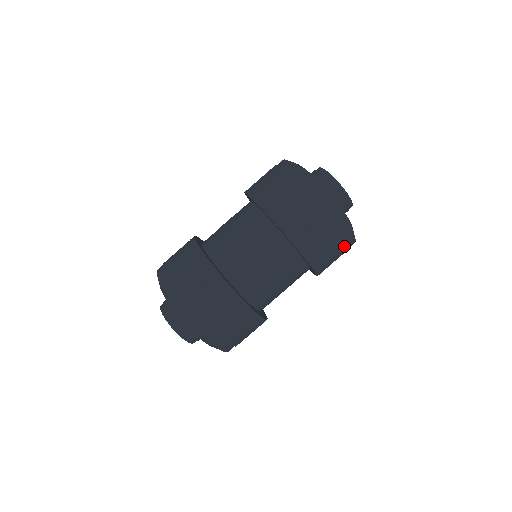
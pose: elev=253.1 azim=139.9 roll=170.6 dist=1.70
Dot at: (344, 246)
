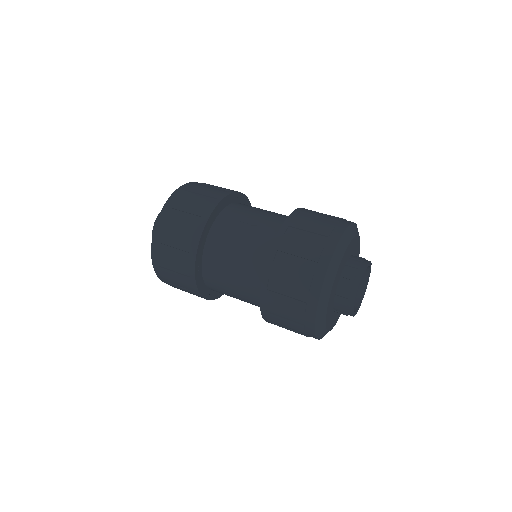
Dot at: occluded
